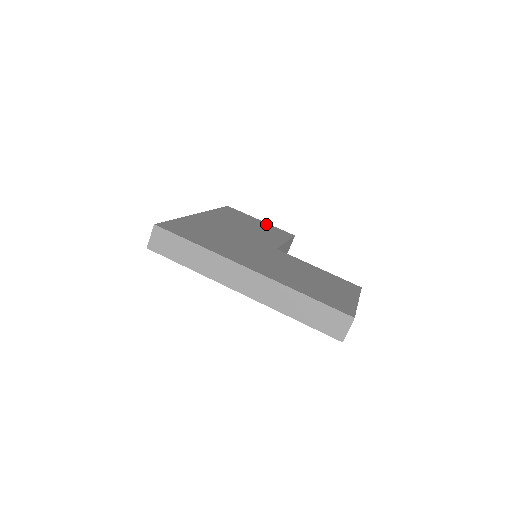
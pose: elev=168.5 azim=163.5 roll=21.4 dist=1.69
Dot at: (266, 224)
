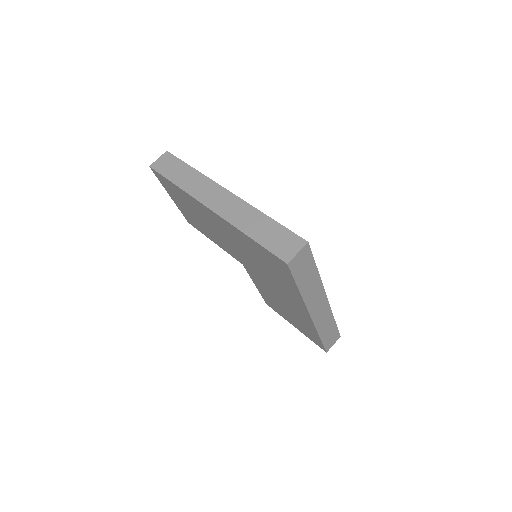
Dot at: occluded
